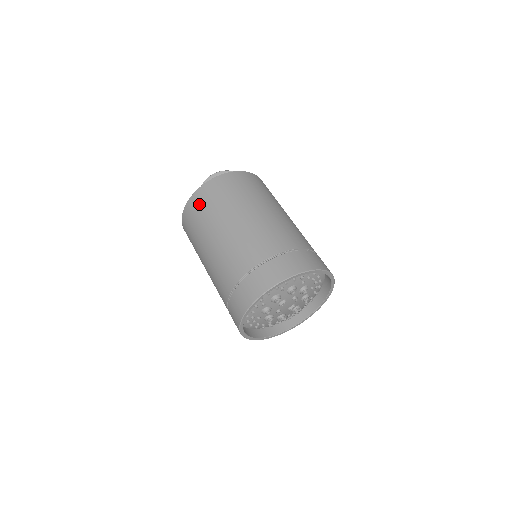
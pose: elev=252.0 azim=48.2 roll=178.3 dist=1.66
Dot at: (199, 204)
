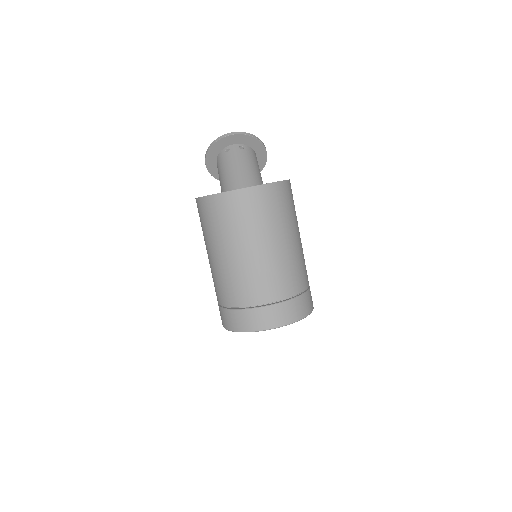
Dot at: (239, 207)
